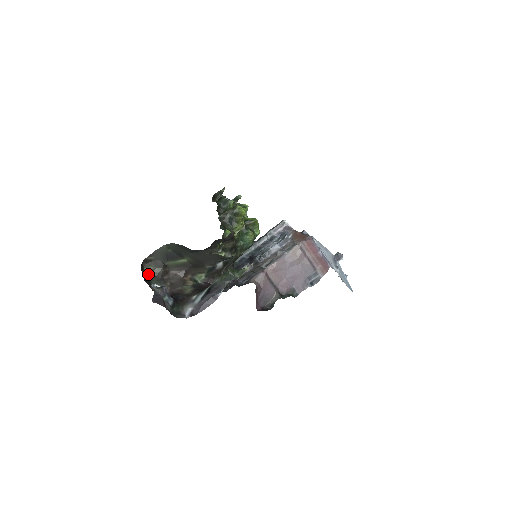
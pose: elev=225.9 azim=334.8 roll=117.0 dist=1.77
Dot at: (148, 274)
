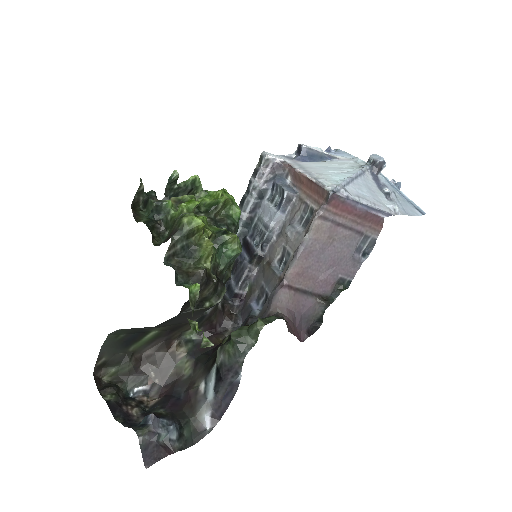
Dot at: (114, 390)
